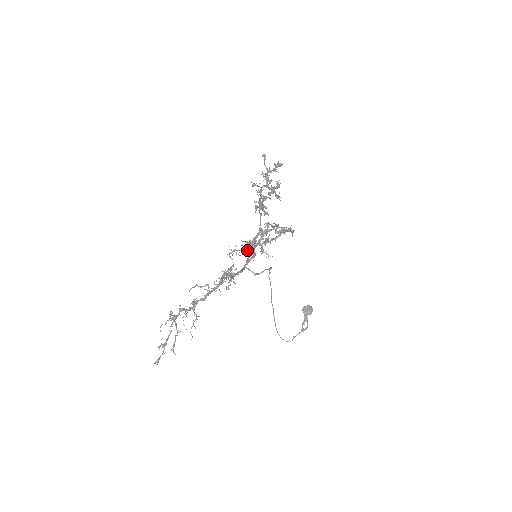
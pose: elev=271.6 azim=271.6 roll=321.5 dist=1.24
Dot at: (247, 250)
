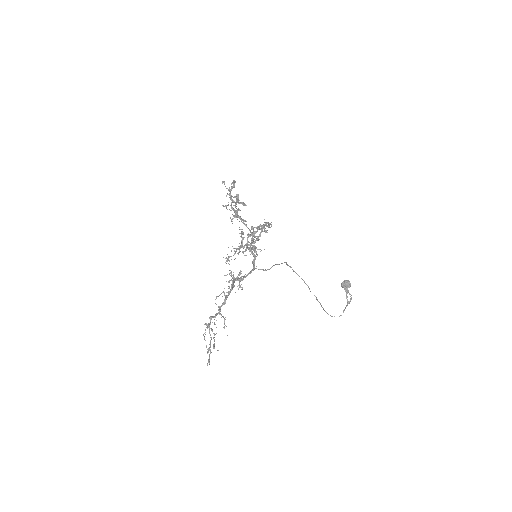
Dot at: (238, 253)
